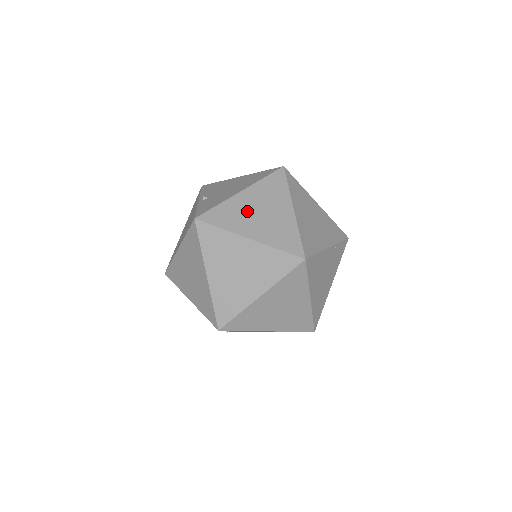
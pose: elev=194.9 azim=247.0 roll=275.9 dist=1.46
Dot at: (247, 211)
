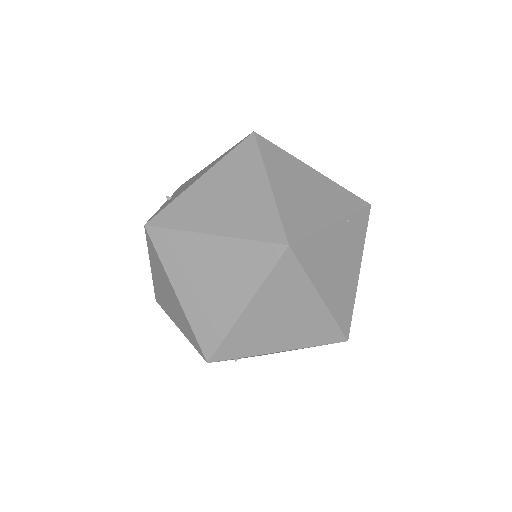
Dot at: (208, 200)
